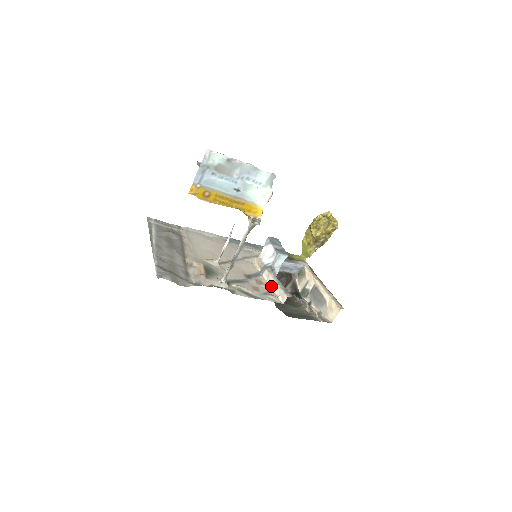
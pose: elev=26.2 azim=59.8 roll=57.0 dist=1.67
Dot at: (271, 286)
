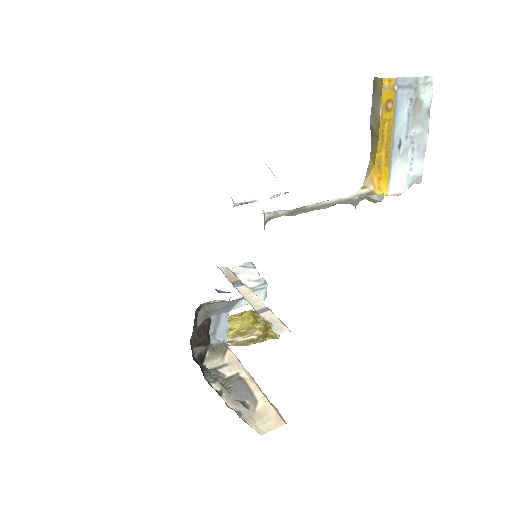
Dot at: (253, 305)
